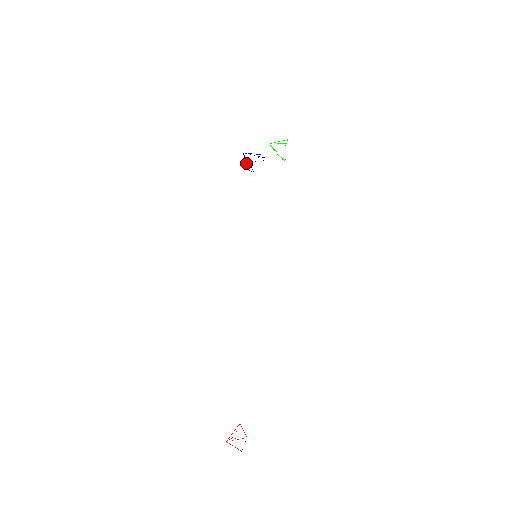
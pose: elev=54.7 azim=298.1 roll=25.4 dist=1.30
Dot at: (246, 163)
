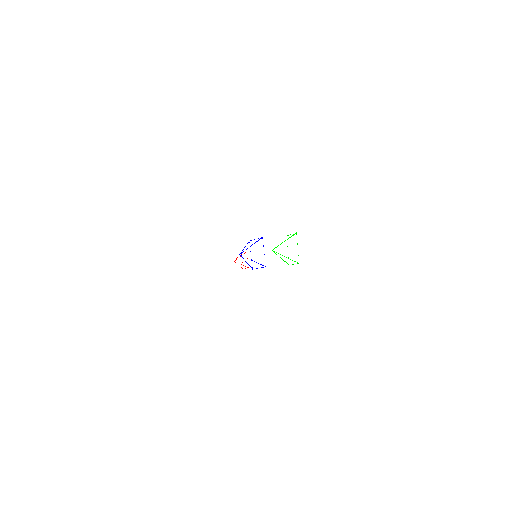
Dot at: occluded
